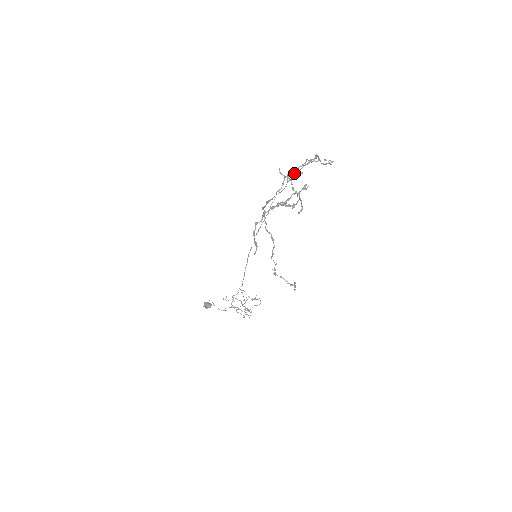
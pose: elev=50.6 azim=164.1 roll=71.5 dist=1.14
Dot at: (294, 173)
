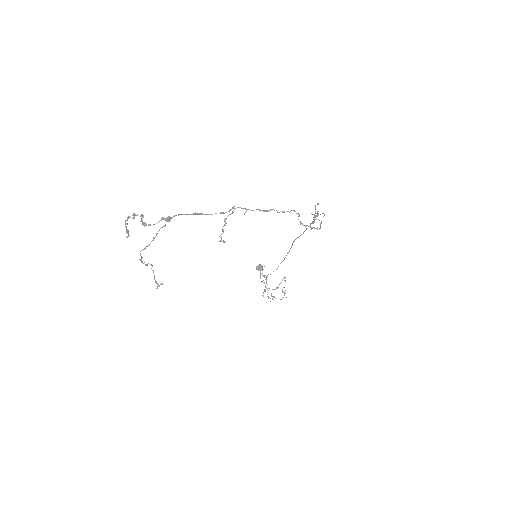
Dot at: occluded
